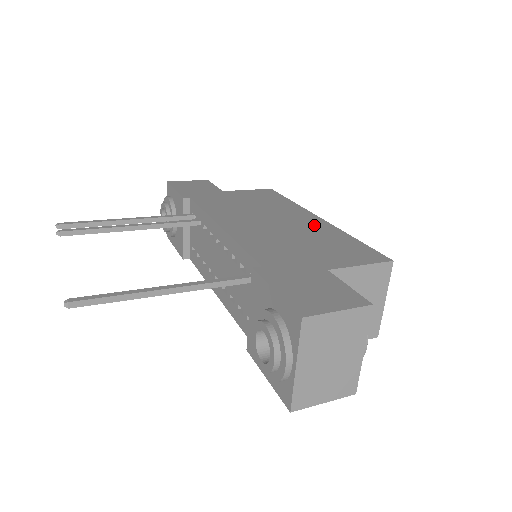
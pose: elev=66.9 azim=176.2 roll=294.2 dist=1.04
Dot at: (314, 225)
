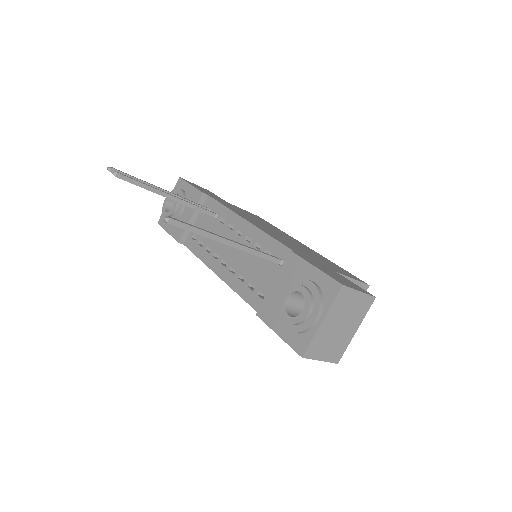
Dot at: (307, 248)
